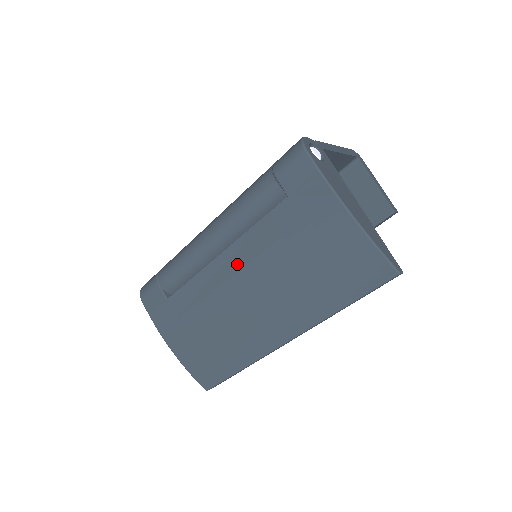
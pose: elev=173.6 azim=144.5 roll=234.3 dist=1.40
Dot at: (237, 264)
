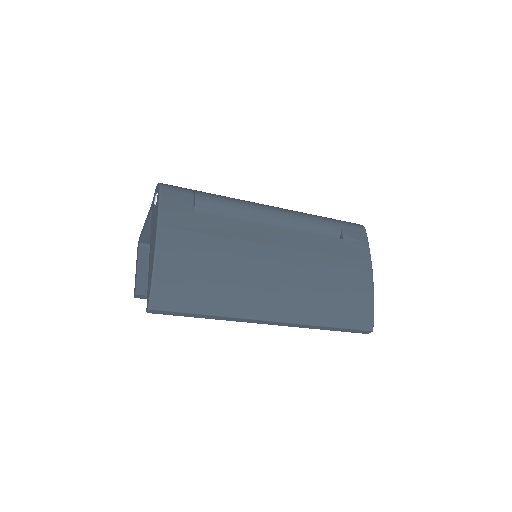
Dot at: (284, 242)
